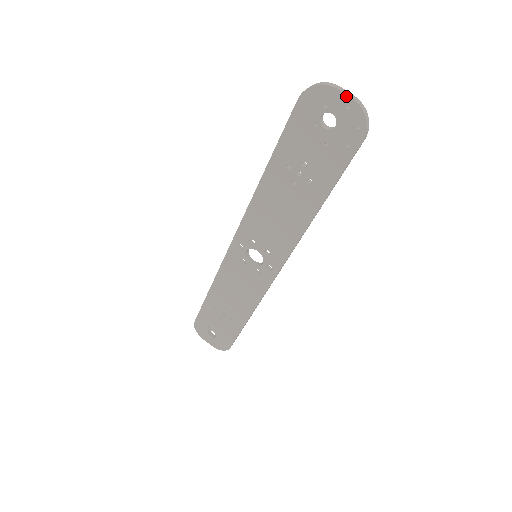
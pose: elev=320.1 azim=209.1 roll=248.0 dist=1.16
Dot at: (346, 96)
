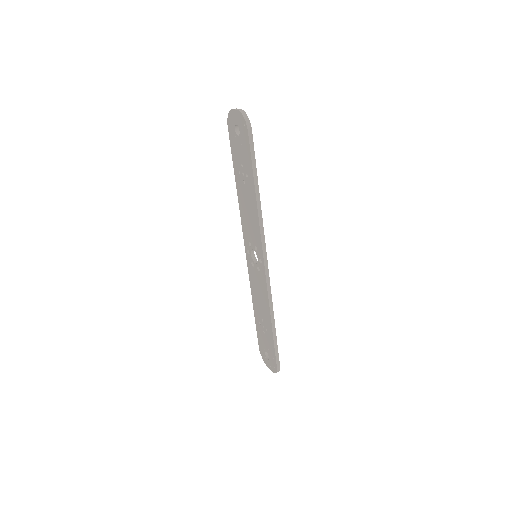
Dot at: (235, 110)
